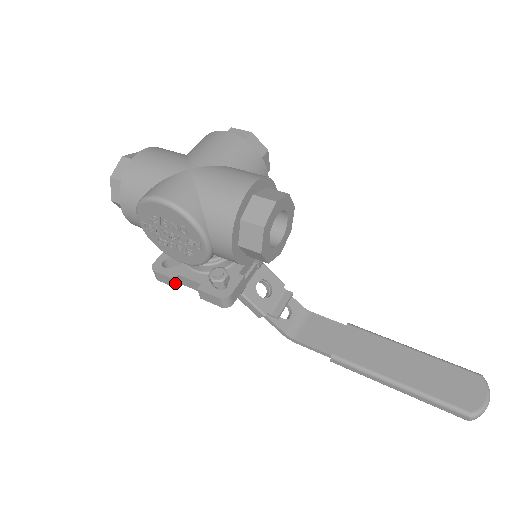
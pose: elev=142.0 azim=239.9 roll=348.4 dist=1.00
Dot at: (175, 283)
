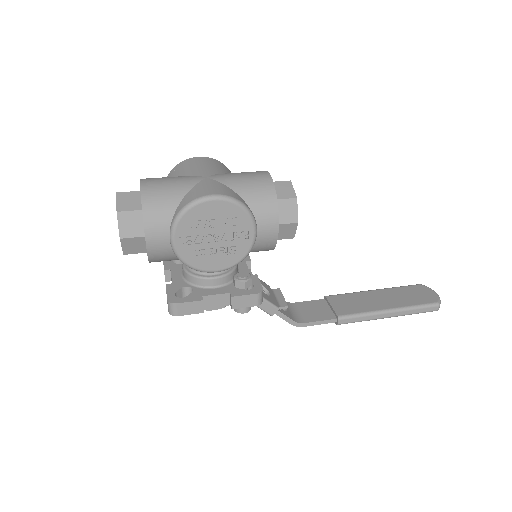
Dot at: (202, 305)
